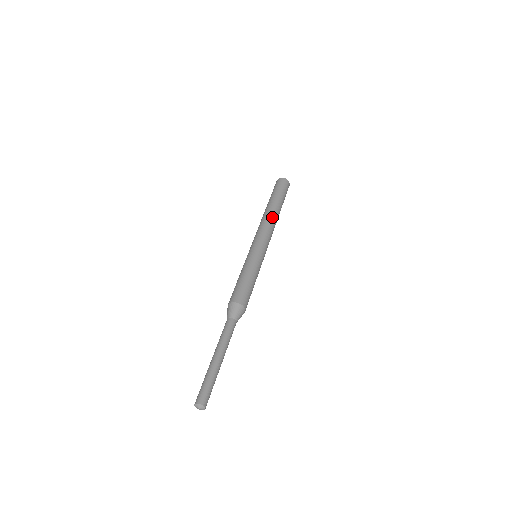
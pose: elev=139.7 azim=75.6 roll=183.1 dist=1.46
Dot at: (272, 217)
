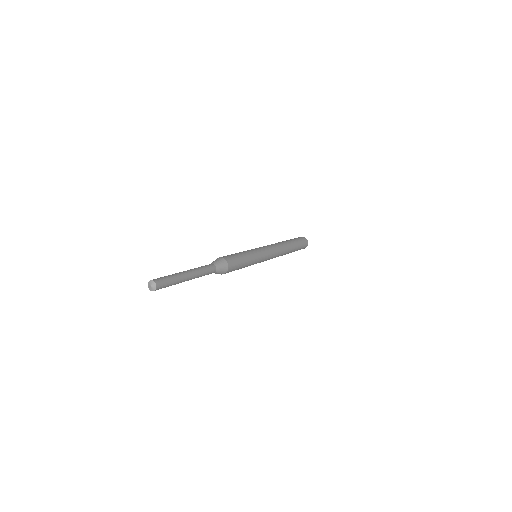
Dot at: (282, 245)
